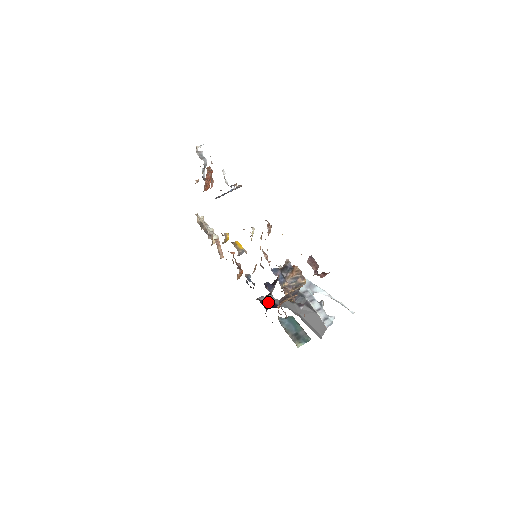
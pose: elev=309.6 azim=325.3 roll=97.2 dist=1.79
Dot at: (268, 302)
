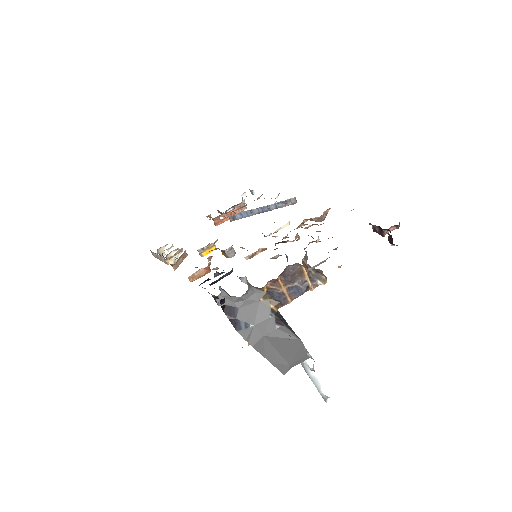
Dot at: (229, 301)
